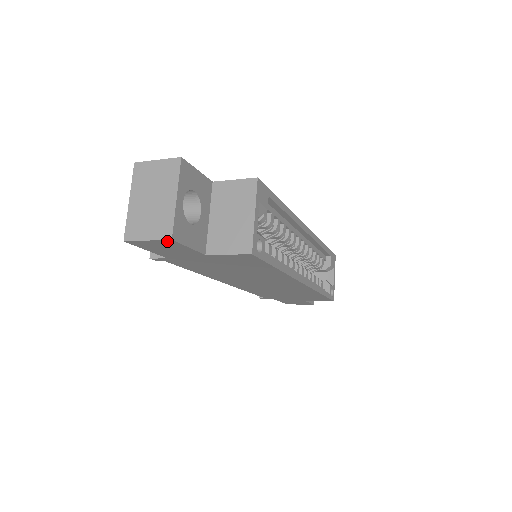
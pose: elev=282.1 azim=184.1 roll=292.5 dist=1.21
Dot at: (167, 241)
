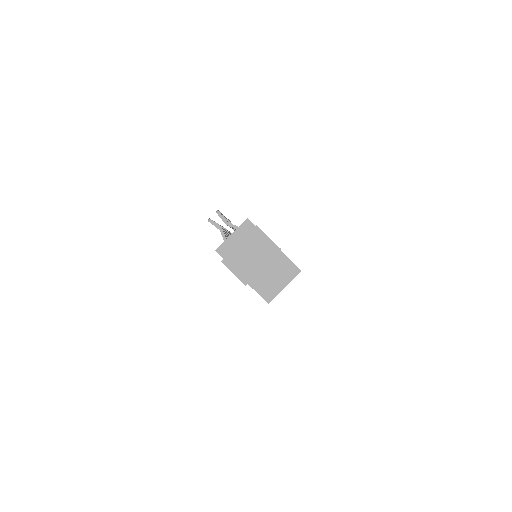
Dot at: (242, 281)
